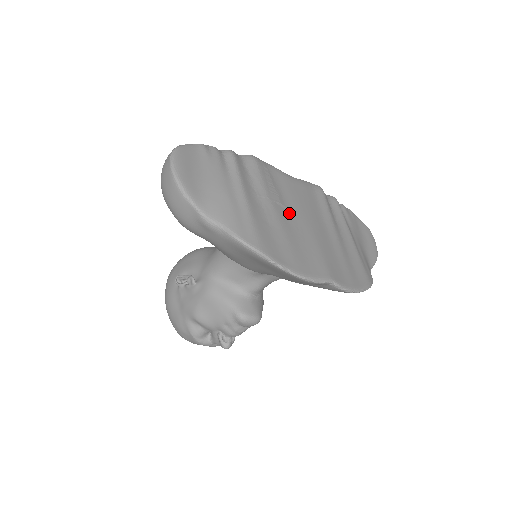
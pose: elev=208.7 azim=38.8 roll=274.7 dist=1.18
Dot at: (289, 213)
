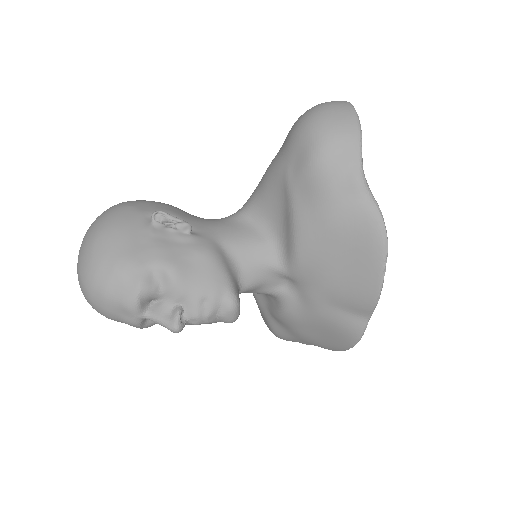
Dot at: occluded
